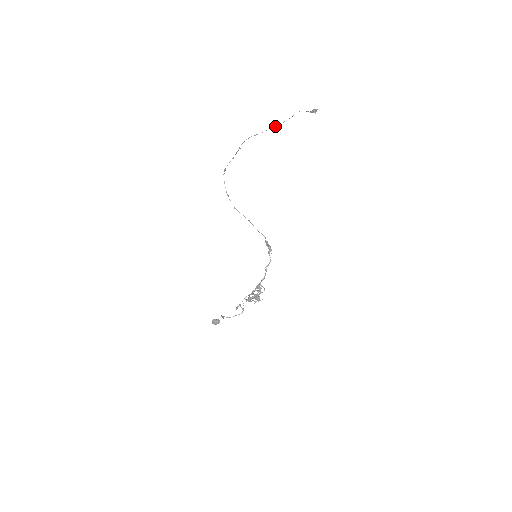
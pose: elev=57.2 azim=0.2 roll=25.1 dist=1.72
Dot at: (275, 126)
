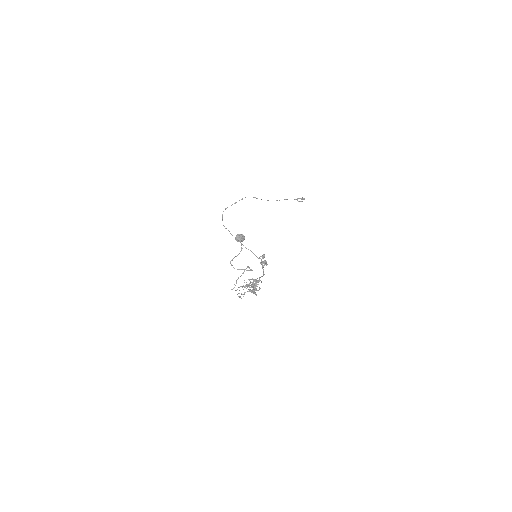
Dot at: occluded
